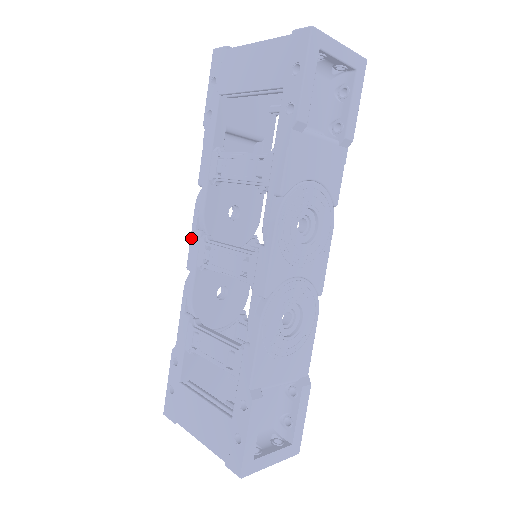
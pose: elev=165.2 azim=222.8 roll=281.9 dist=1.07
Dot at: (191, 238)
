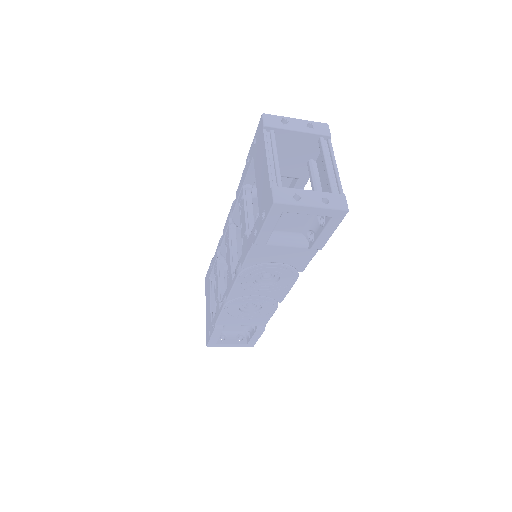
Dot at: (227, 219)
